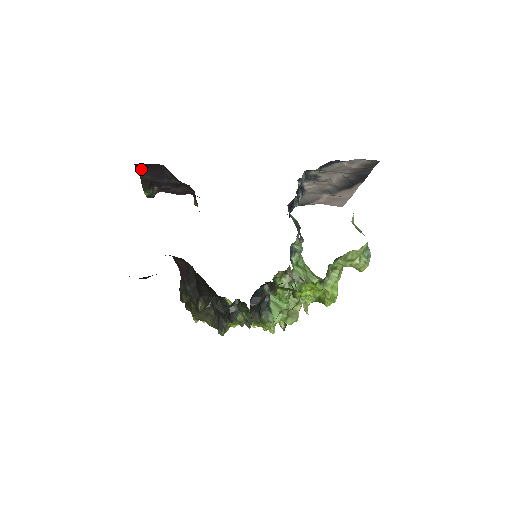
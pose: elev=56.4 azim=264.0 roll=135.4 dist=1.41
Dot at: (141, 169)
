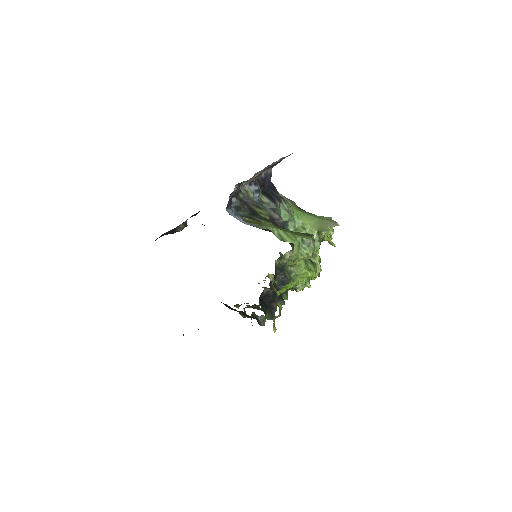
Dot at: occluded
